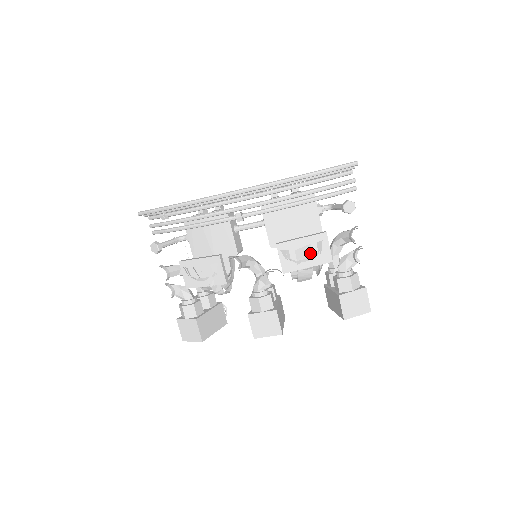
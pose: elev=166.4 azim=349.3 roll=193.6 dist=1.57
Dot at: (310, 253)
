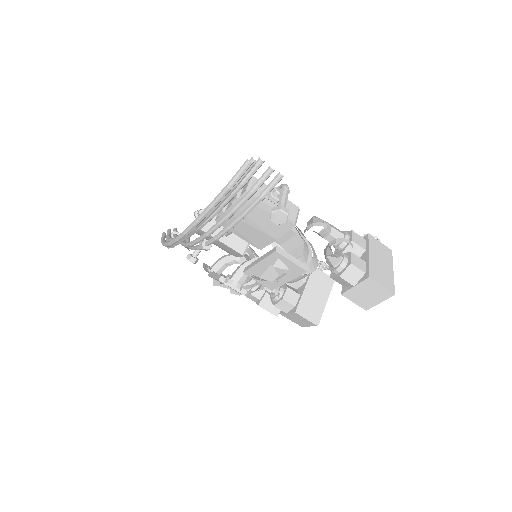
Dot at: (278, 271)
